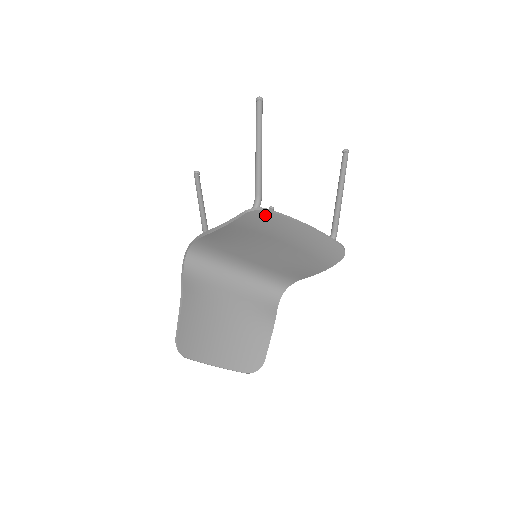
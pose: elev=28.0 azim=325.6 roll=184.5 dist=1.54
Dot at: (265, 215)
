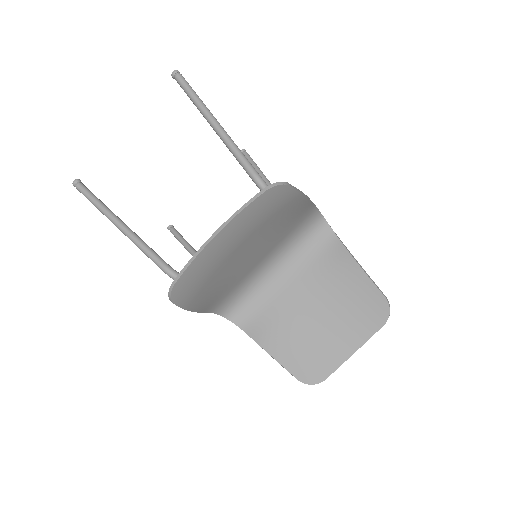
Dot at: (183, 282)
